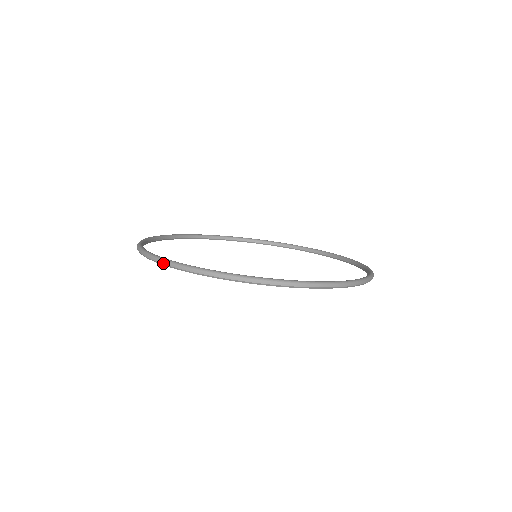
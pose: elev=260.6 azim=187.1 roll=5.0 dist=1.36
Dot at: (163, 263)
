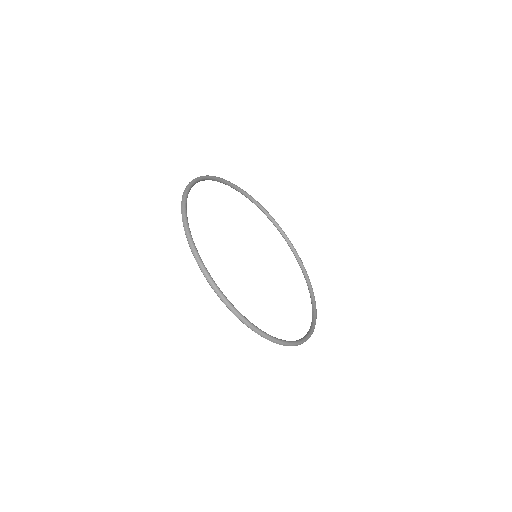
Dot at: (182, 198)
